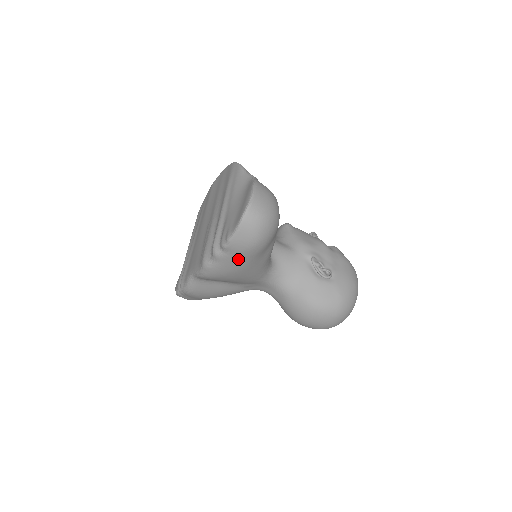
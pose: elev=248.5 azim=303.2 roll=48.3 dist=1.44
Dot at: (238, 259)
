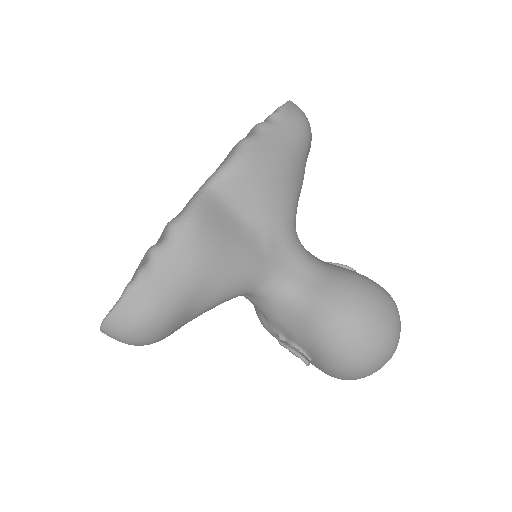
Dot at: (288, 135)
